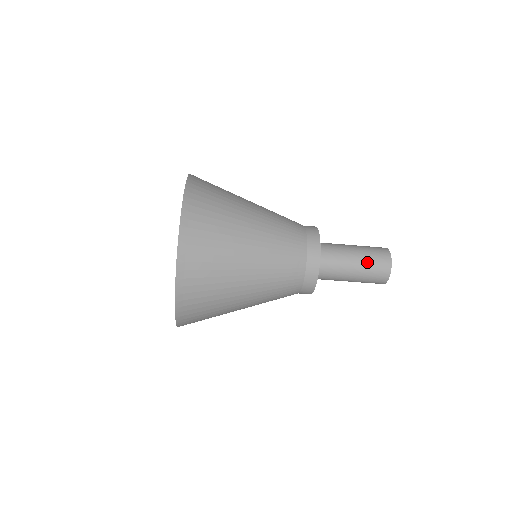
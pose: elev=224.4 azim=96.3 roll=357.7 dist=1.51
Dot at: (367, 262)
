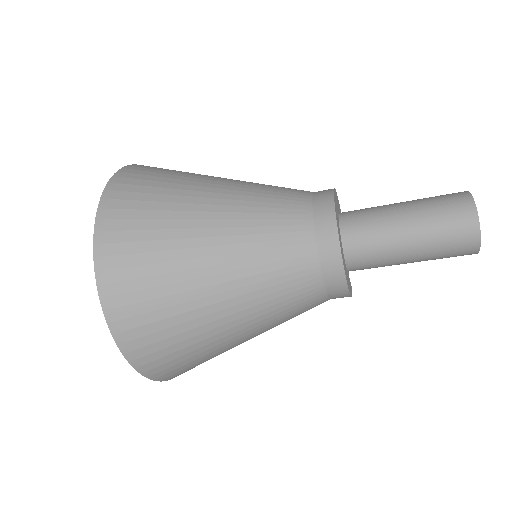
Dot at: (432, 234)
